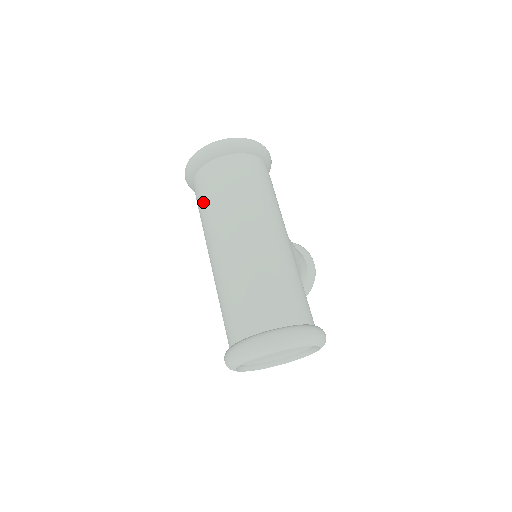
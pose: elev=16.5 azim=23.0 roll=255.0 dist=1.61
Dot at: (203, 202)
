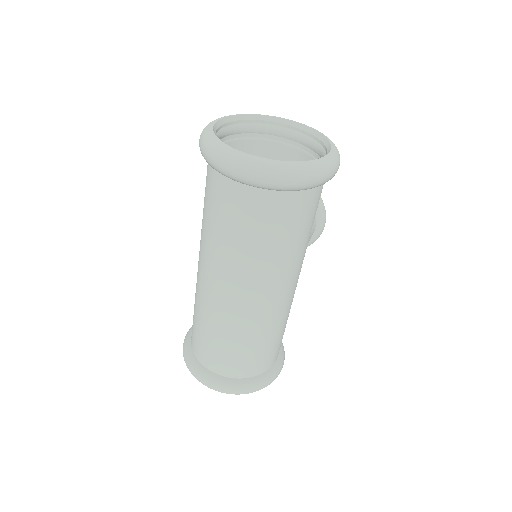
Dot at: (212, 218)
